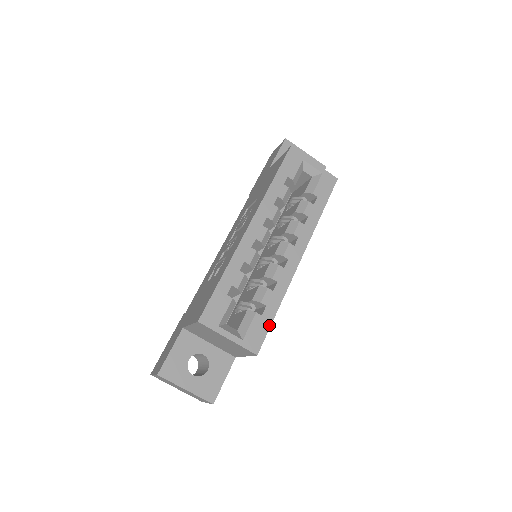
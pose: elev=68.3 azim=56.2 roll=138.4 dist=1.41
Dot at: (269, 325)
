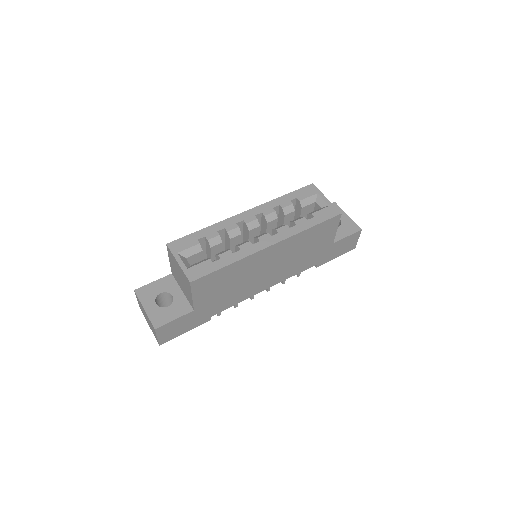
Dot at: (214, 270)
